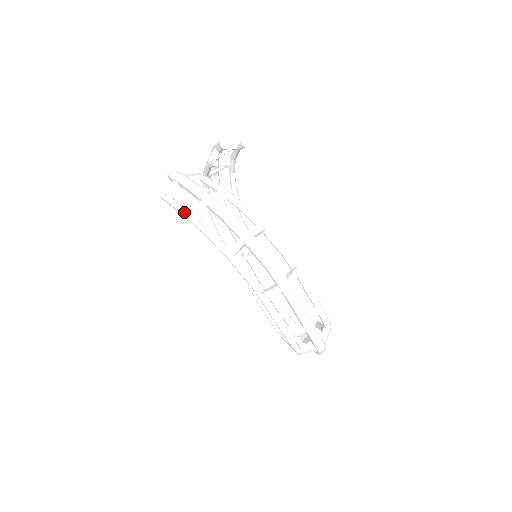
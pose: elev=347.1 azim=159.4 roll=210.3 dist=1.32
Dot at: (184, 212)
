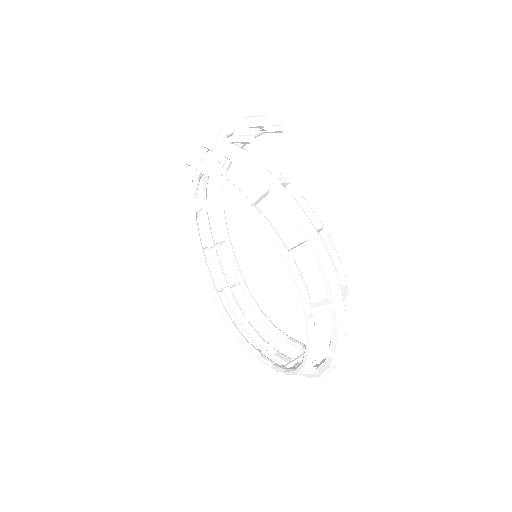
Dot at: (236, 190)
